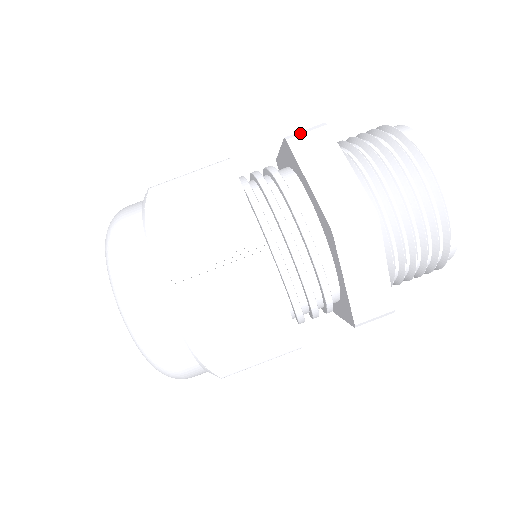
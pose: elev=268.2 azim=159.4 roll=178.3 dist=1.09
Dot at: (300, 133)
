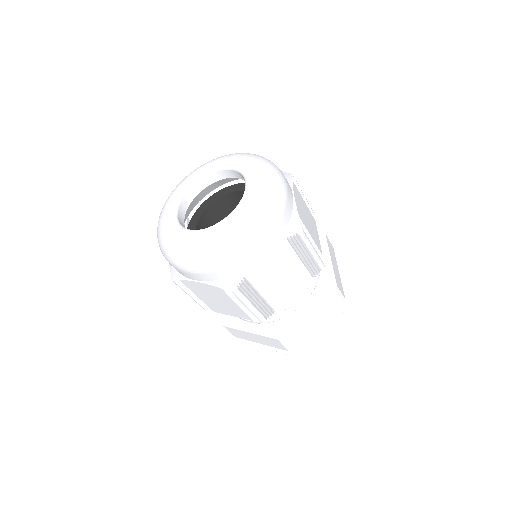
Dot at: occluded
